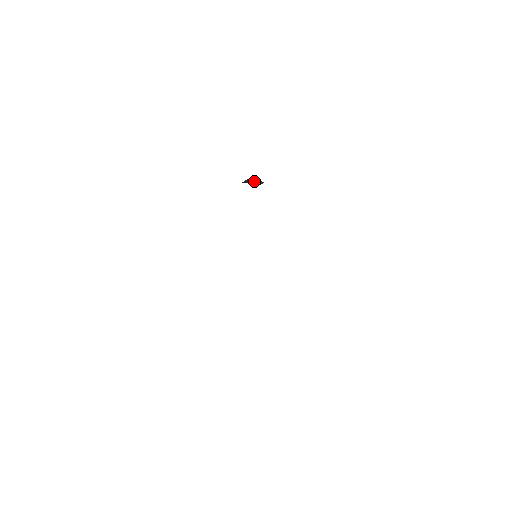
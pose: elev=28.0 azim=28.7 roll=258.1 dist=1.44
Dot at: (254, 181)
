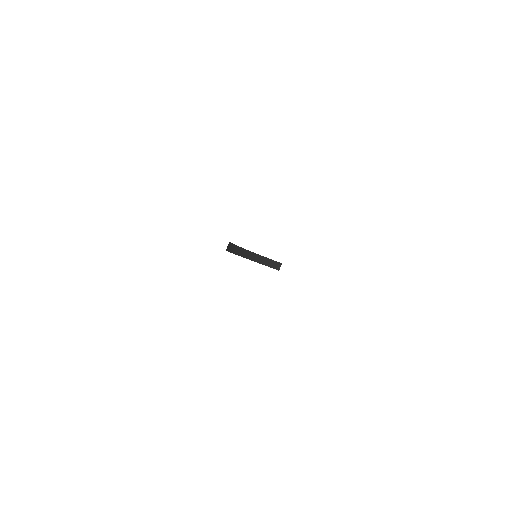
Dot at: (270, 263)
